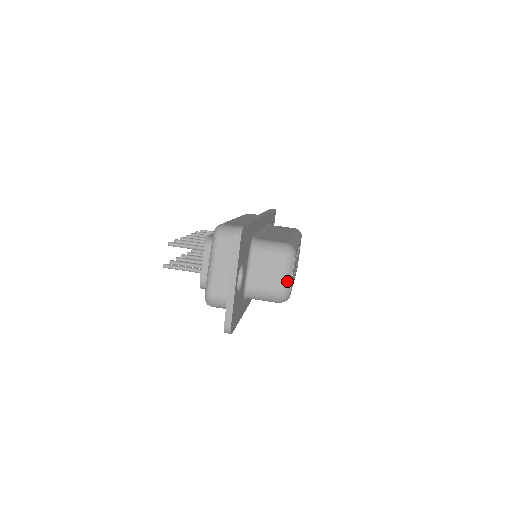
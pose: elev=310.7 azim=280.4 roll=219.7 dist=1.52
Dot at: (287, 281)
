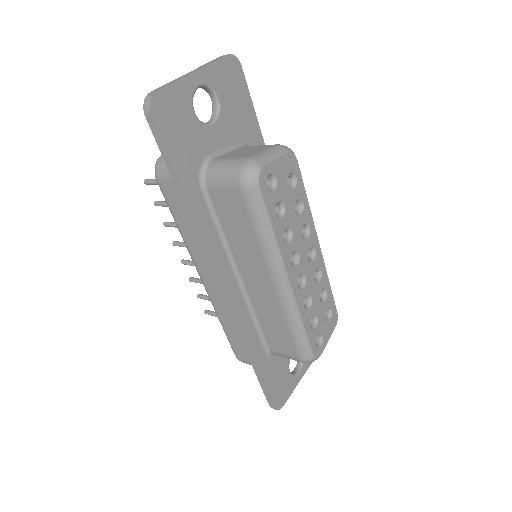
Dot at: (265, 157)
